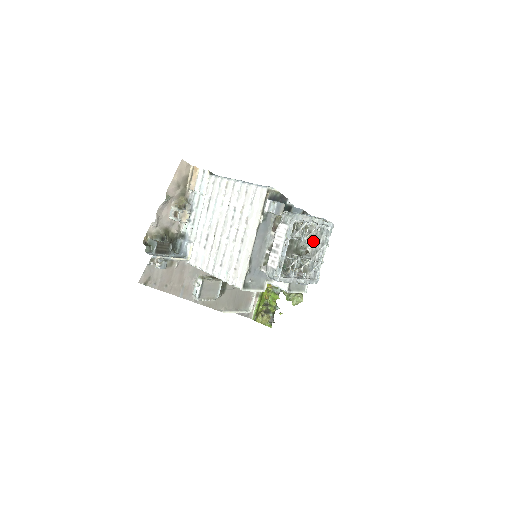
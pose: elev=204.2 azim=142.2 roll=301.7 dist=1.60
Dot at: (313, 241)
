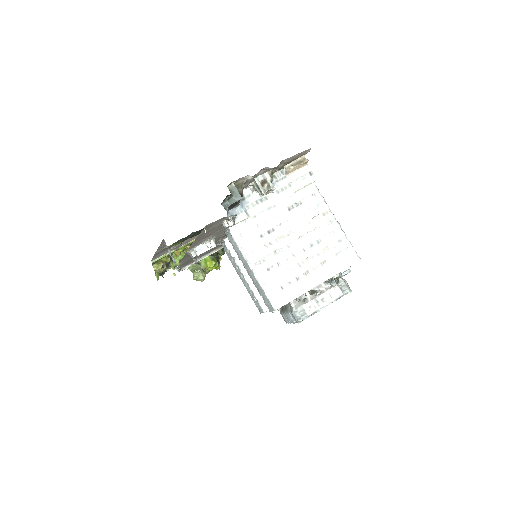
Dot at: occluded
